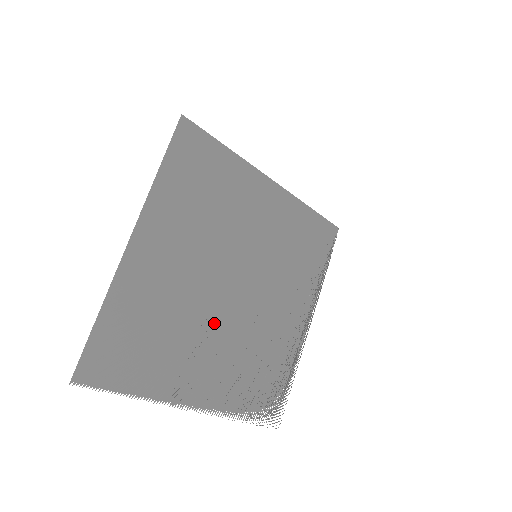
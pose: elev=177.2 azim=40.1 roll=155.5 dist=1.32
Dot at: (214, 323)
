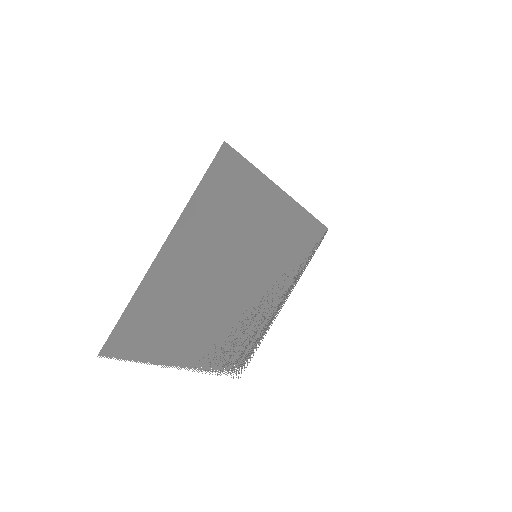
Dot at: (211, 308)
